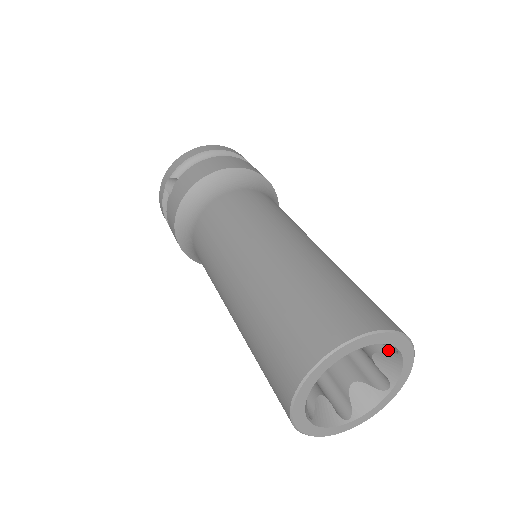
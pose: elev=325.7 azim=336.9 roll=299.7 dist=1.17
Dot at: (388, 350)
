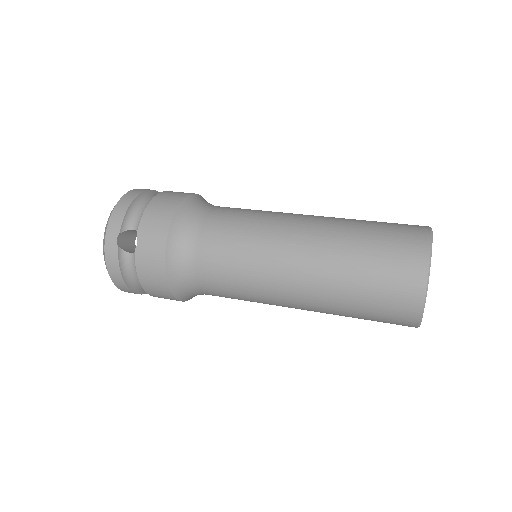
Dot at: occluded
